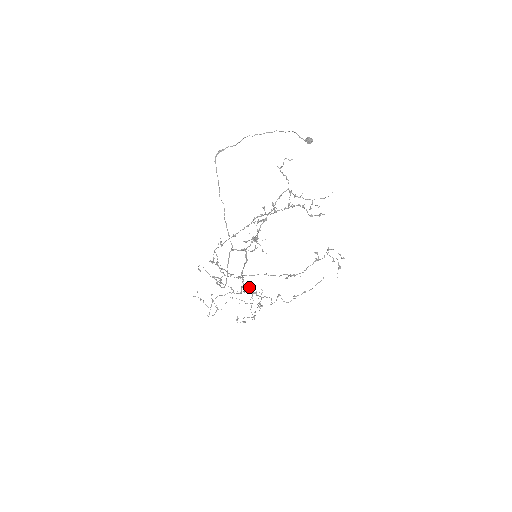
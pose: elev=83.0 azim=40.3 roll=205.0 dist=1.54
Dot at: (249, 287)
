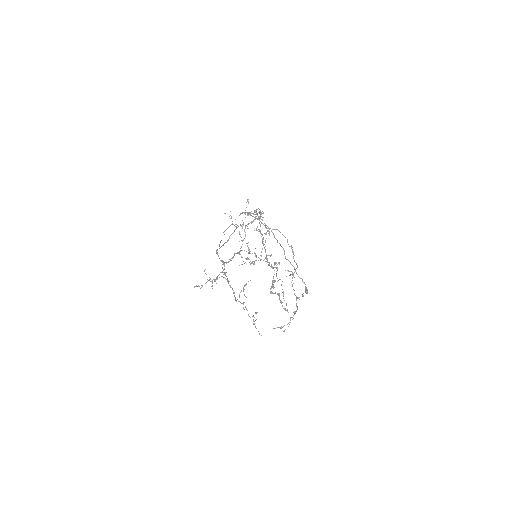
Dot at: (242, 257)
